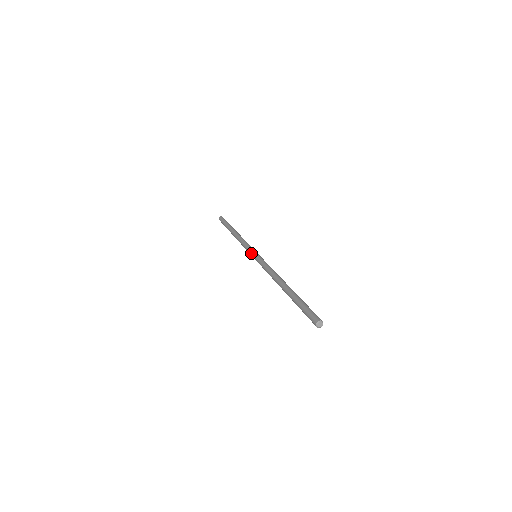
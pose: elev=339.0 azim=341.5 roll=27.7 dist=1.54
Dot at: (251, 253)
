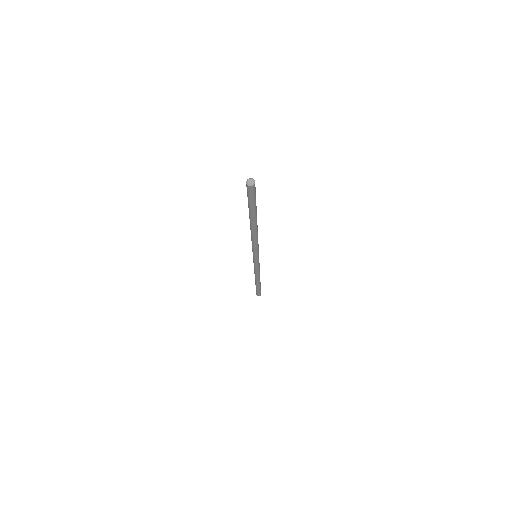
Dot at: occluded
